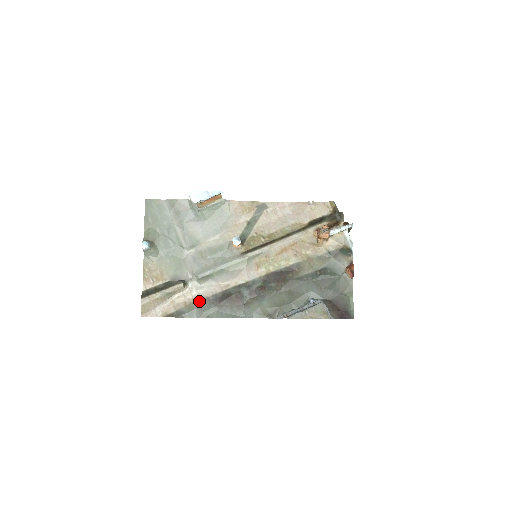
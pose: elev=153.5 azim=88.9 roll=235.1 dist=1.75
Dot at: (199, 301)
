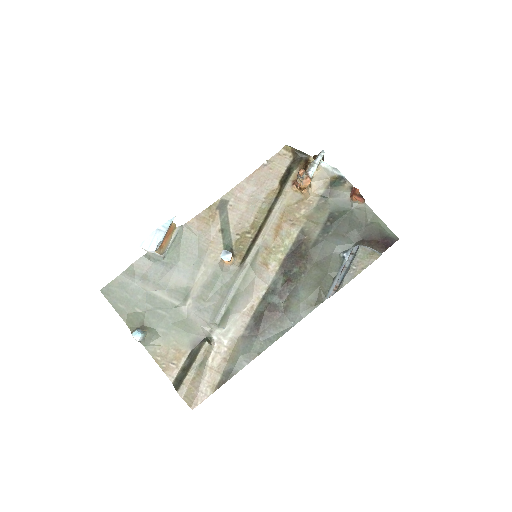
Dot at: (237, 346)
